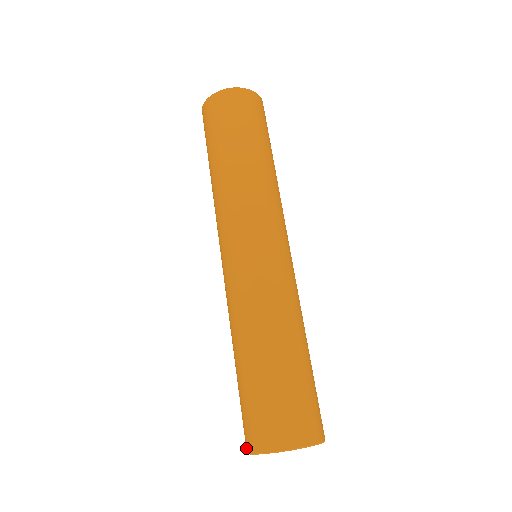
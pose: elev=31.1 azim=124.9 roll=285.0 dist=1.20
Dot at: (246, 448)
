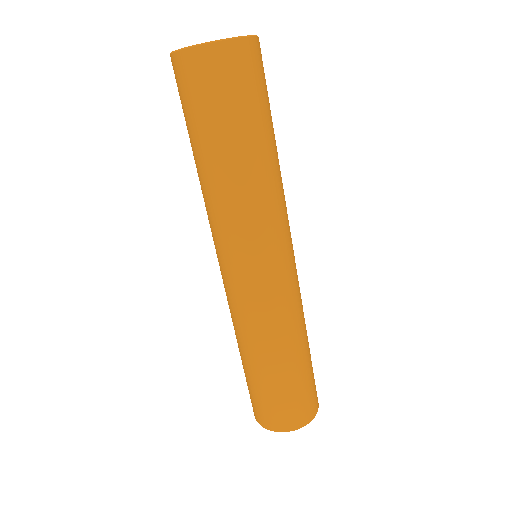
Dot at: occluded
